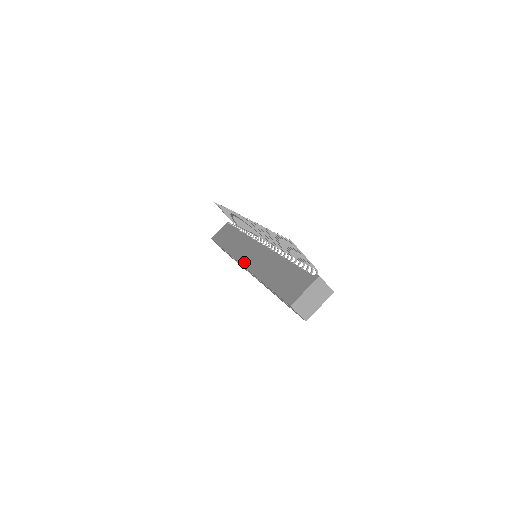
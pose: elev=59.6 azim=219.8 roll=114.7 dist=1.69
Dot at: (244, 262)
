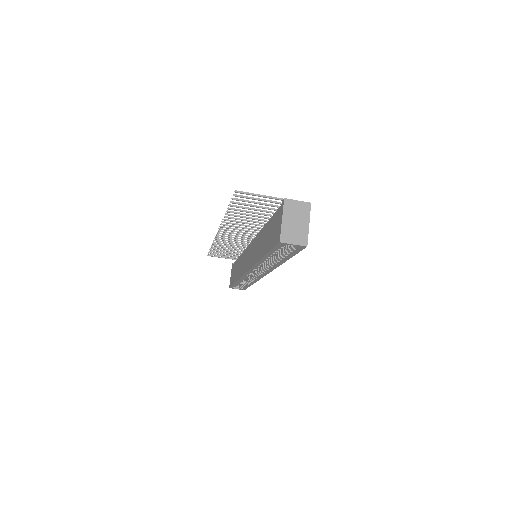
Dot at: (248, 267)
